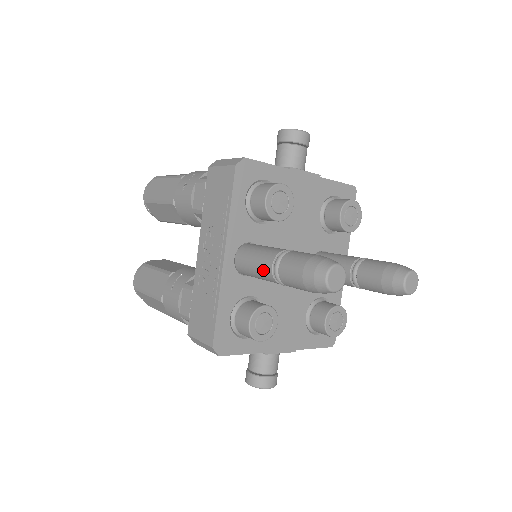
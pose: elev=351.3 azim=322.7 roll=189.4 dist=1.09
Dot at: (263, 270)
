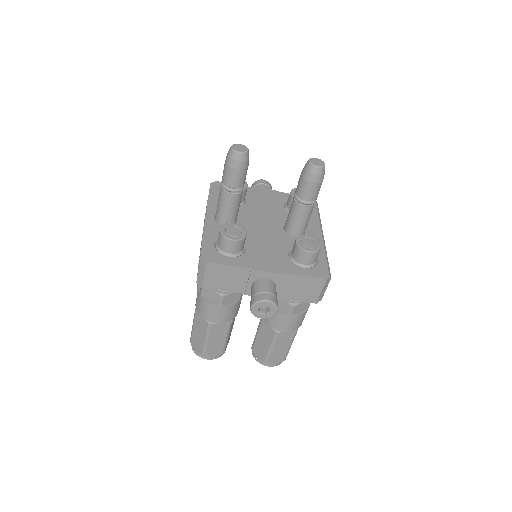
Dot at: (220, 195)
